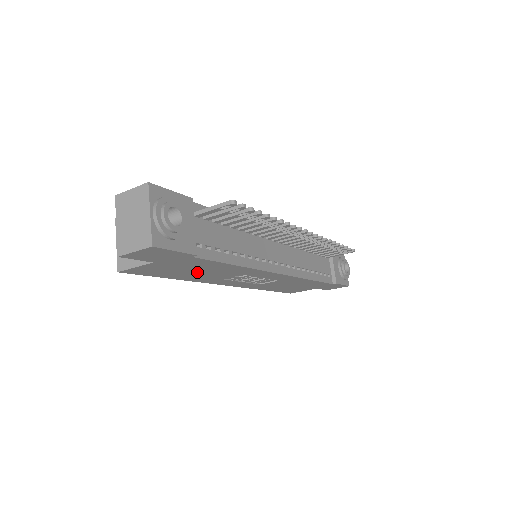
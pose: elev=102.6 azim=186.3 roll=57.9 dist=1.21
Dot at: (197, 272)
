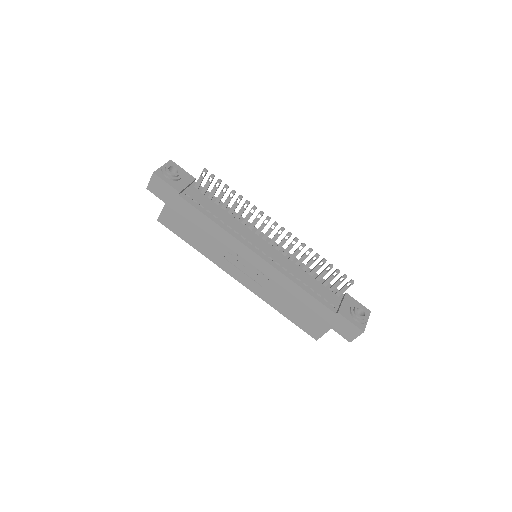
Dot at: (198, 233)
